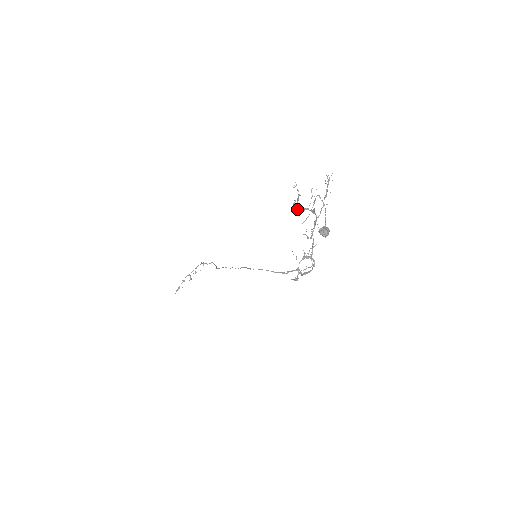
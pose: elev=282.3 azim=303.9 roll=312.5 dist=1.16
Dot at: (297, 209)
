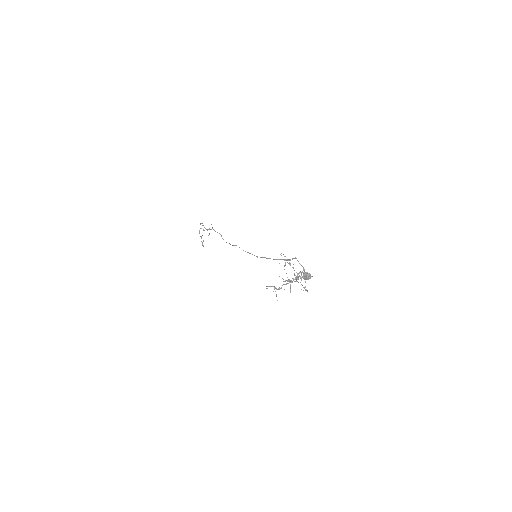
Dot at: (279, 289)
